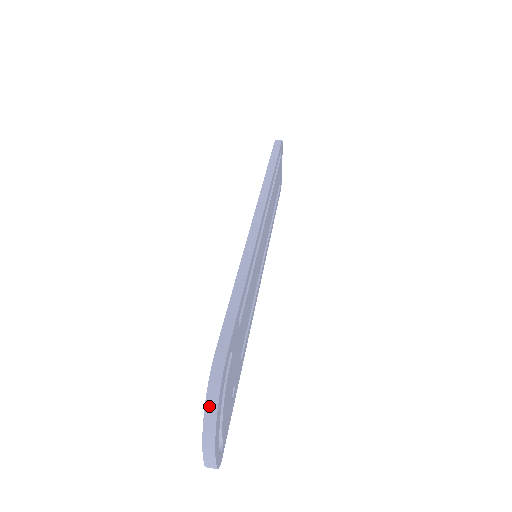
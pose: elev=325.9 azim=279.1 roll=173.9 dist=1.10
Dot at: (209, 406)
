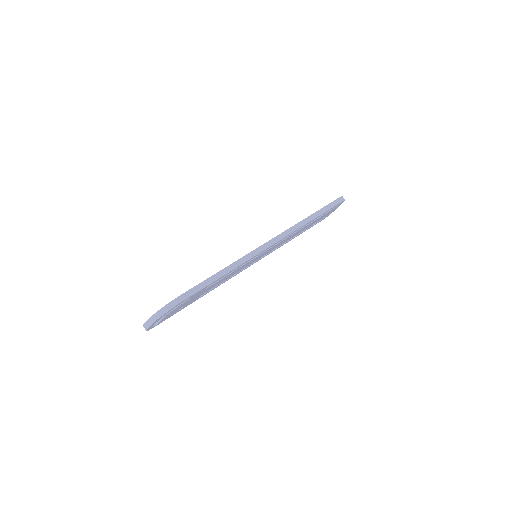
Dot at: (160, 312)
